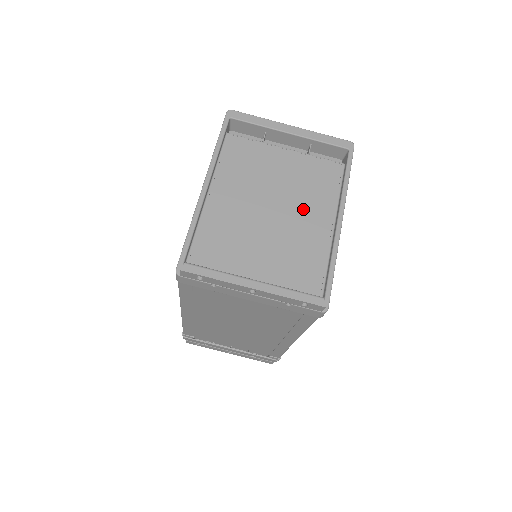
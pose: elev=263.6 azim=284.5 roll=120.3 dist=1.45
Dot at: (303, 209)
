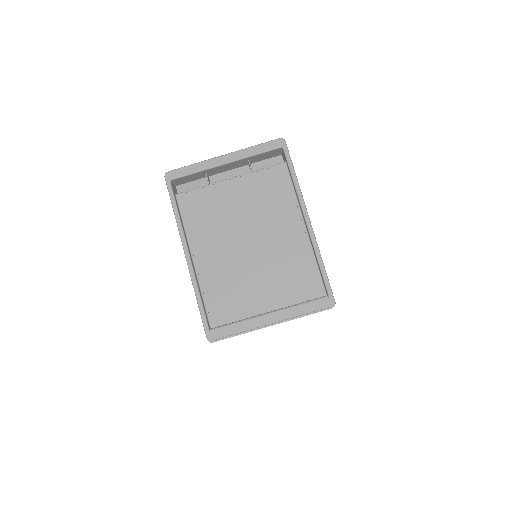
Dot at: (273, 227)
